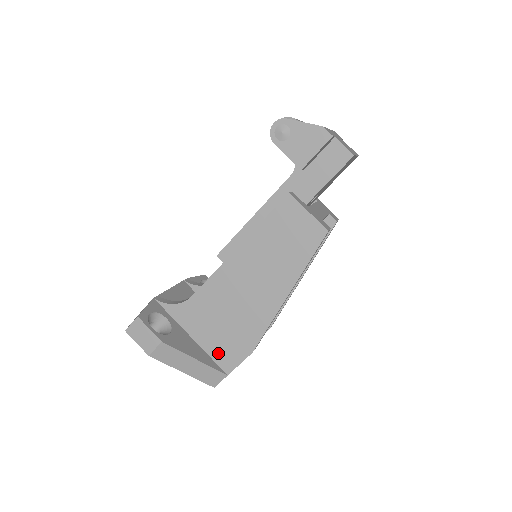
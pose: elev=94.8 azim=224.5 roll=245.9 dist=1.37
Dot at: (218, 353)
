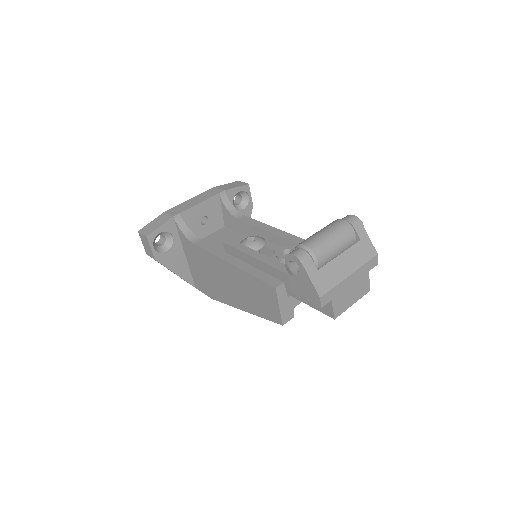
Dot at: (195, 277)
